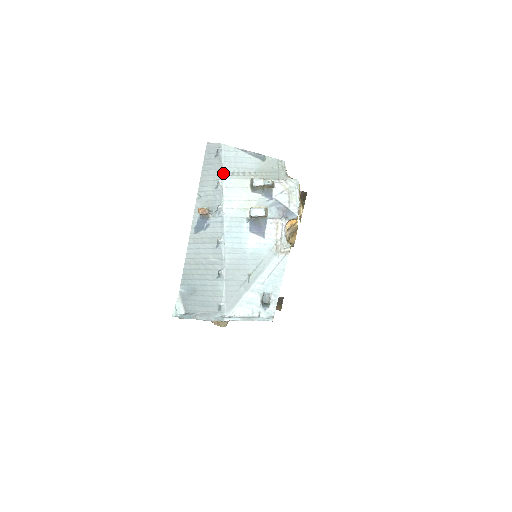
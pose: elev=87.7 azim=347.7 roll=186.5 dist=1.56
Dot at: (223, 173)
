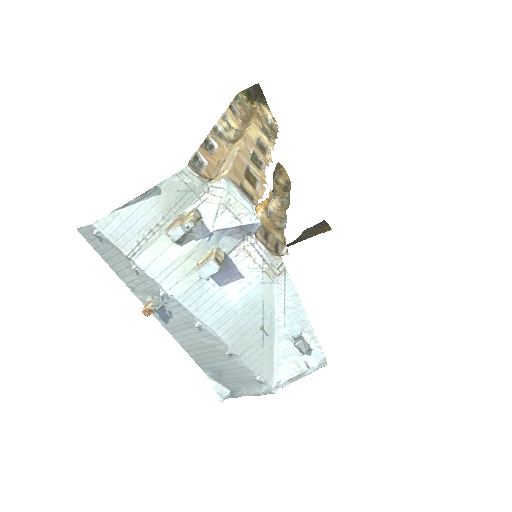
Dot at: (127, 256)
